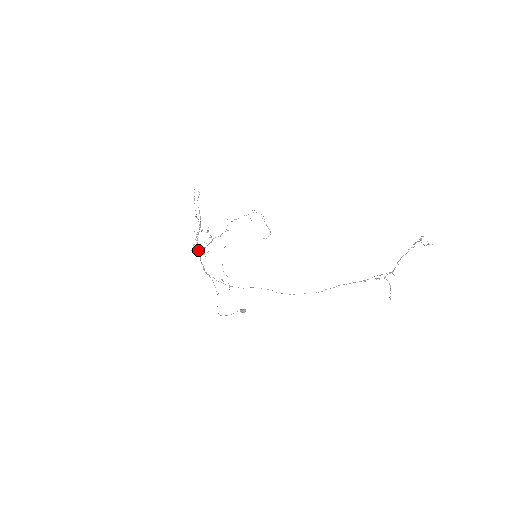
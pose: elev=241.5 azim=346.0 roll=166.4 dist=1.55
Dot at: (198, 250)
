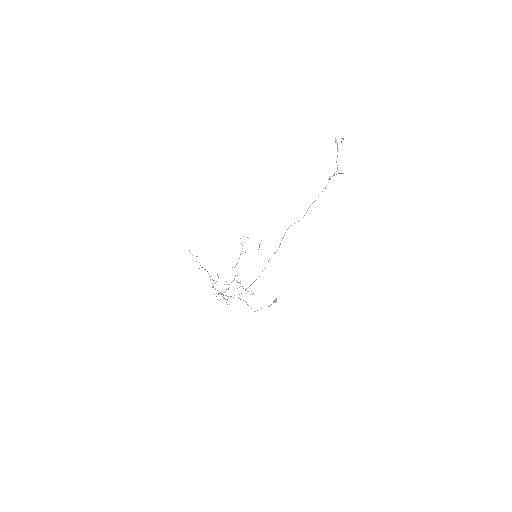
Dot at: (218, 293)
